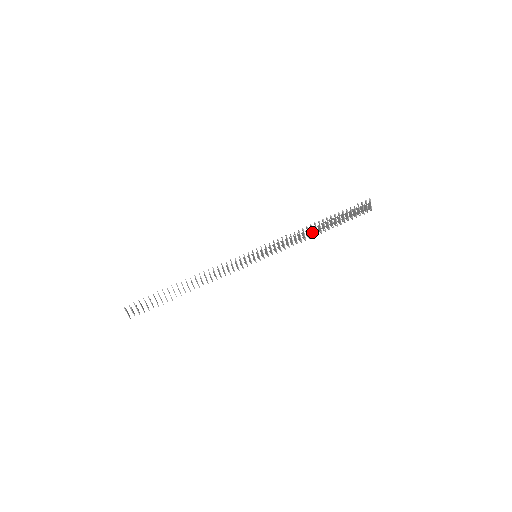
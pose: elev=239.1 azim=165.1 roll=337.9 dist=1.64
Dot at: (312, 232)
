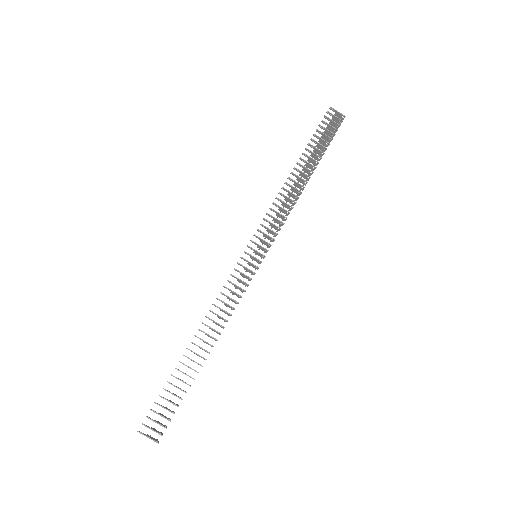
Dot at: (297, 184)
